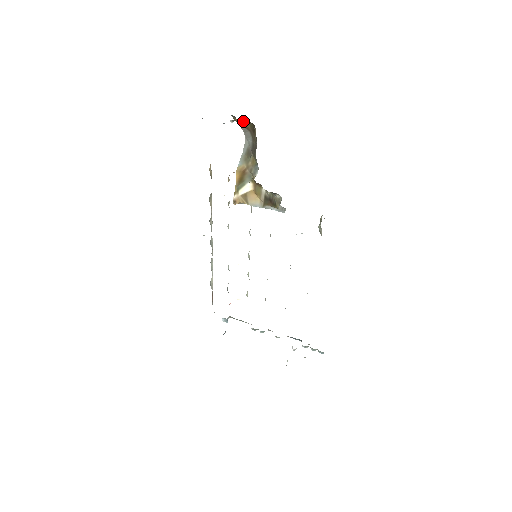
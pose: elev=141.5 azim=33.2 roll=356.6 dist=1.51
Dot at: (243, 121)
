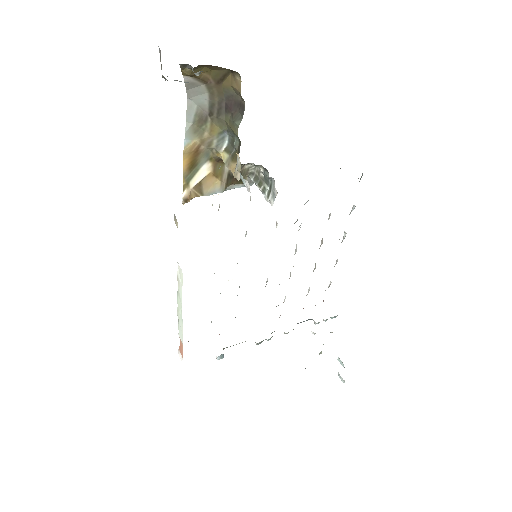
Dot at: (199, 69)
